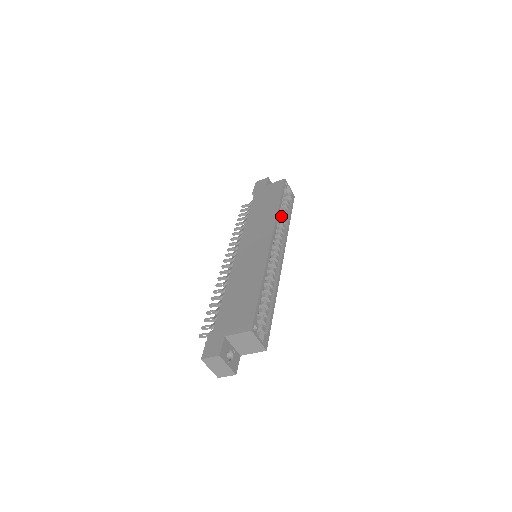
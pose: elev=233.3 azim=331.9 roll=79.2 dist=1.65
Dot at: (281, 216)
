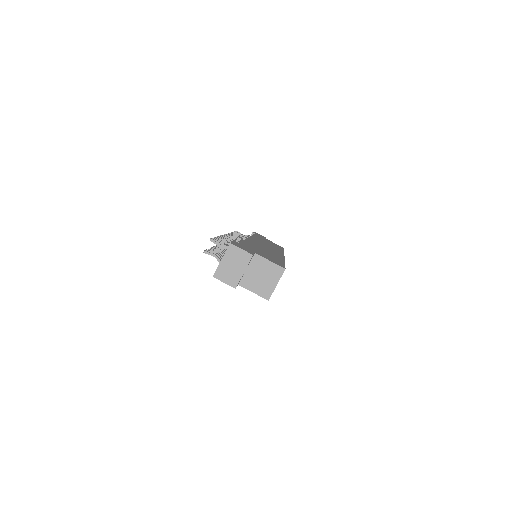
Dot at: occluded
